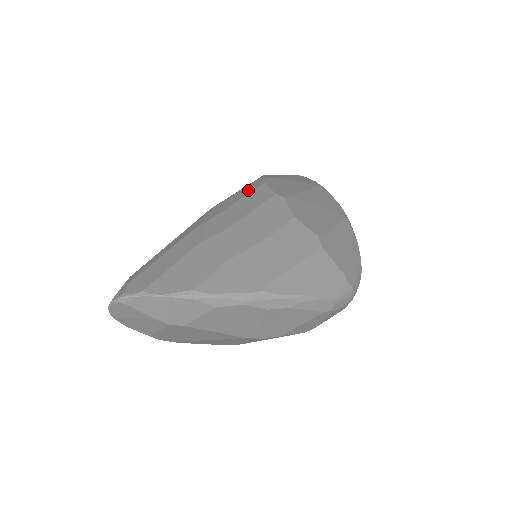
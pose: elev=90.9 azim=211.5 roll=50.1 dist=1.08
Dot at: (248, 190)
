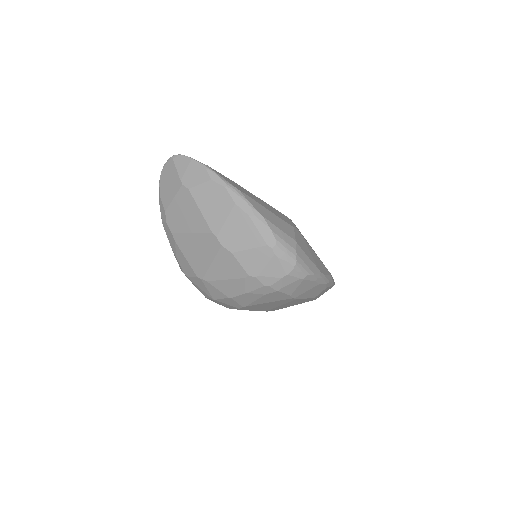
Dot at: occluded
